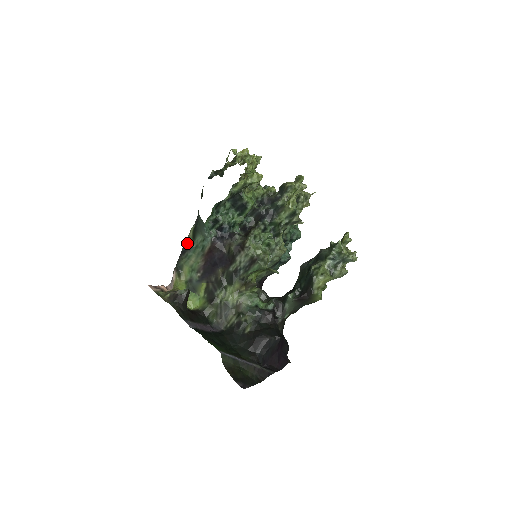
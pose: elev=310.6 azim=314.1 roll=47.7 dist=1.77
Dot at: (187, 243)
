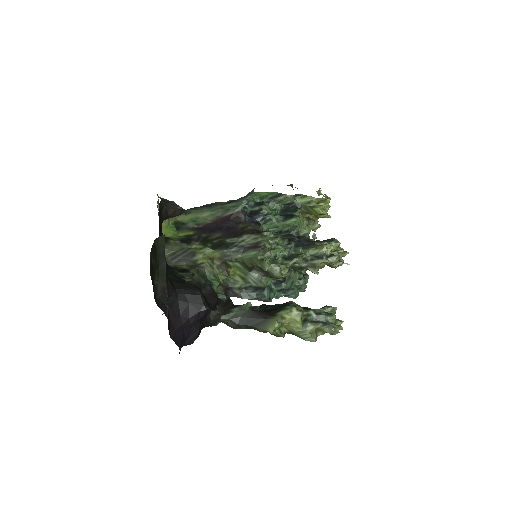
Dot at: (216, 203)
